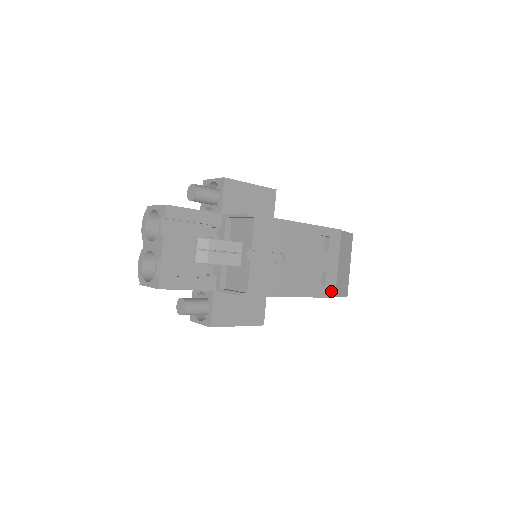
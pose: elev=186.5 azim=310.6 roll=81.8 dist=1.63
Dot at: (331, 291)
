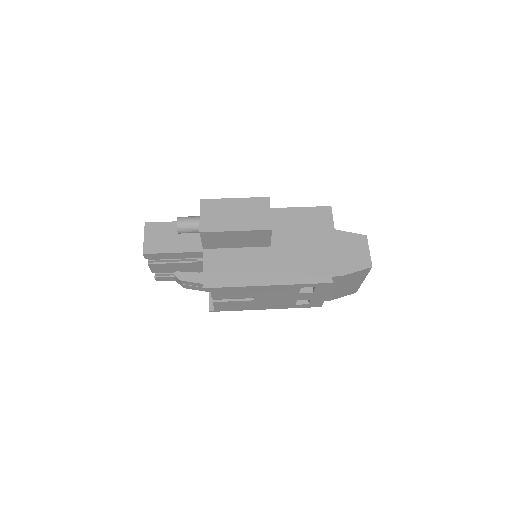
Dot at: (317, 305)
